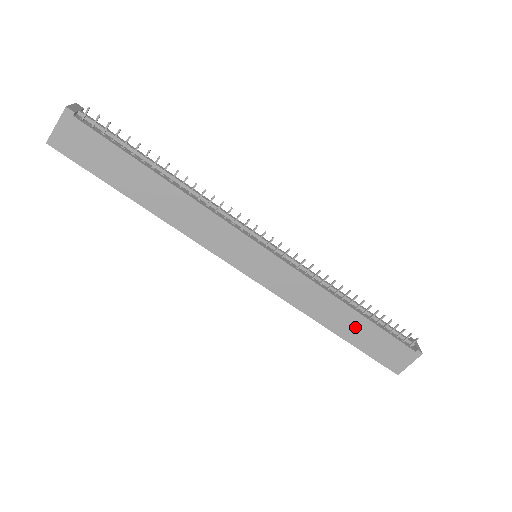
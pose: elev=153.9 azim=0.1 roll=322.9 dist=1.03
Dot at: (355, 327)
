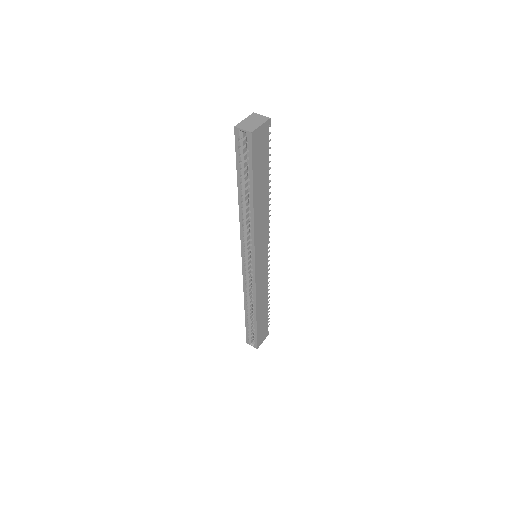
Dot at: (263, 313)
